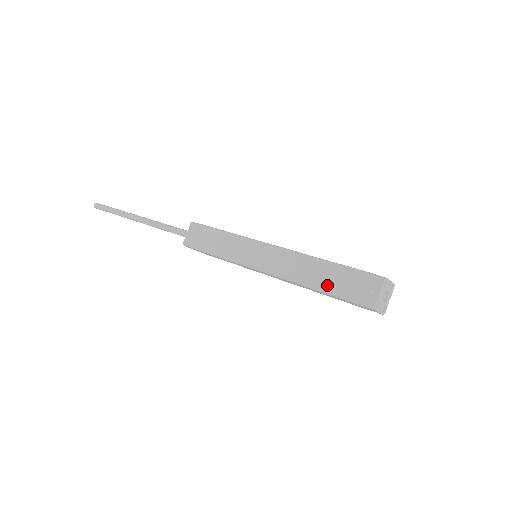
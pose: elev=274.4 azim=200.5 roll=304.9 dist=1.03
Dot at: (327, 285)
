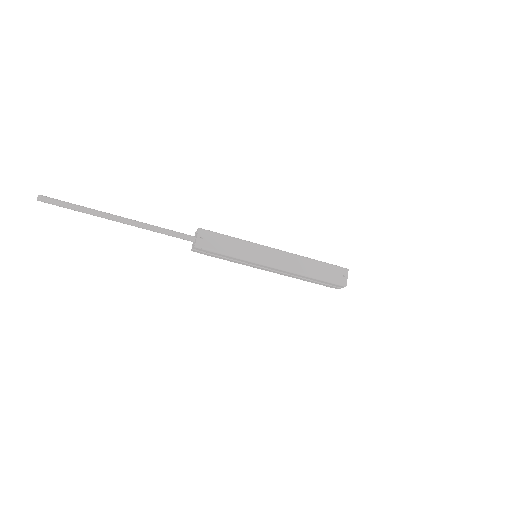
Dot at: (319, 274)
